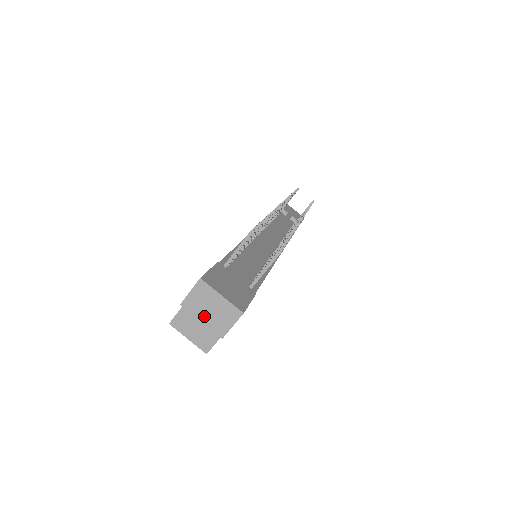
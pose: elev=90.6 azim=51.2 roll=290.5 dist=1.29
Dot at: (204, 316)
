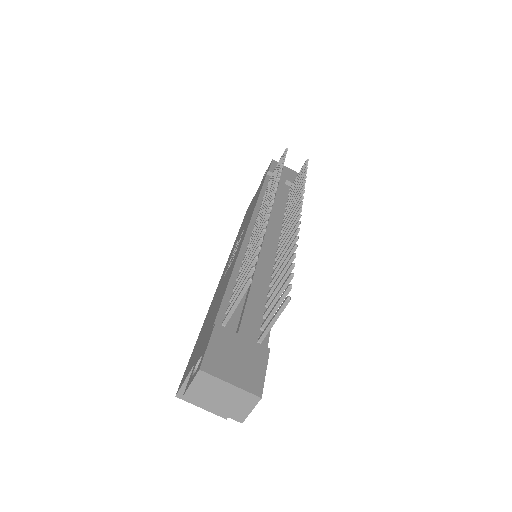
Dot at: (214, 405)
